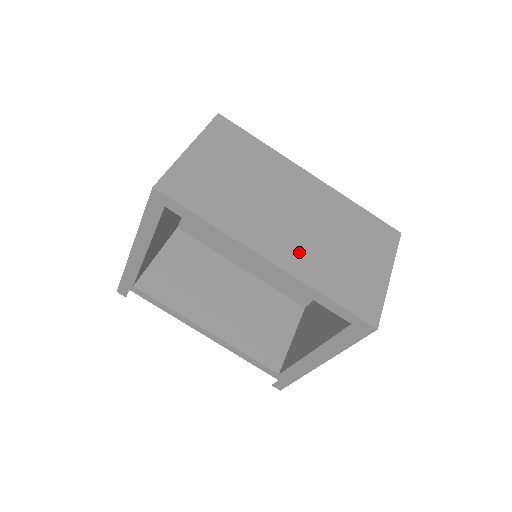
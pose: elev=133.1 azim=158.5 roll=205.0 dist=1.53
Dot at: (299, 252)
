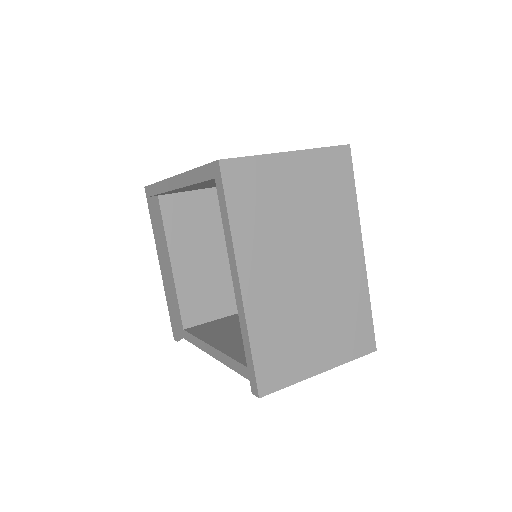
Dot at: occluded
